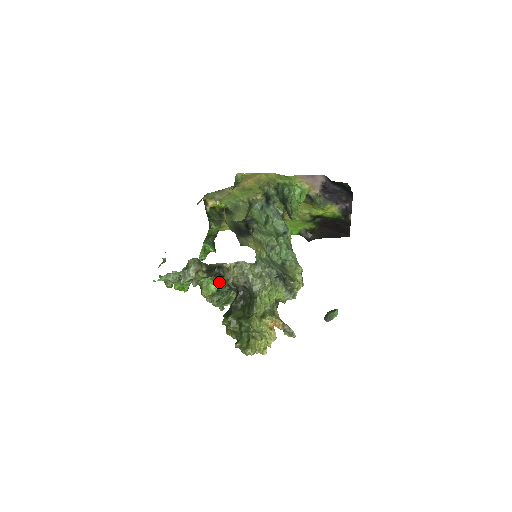
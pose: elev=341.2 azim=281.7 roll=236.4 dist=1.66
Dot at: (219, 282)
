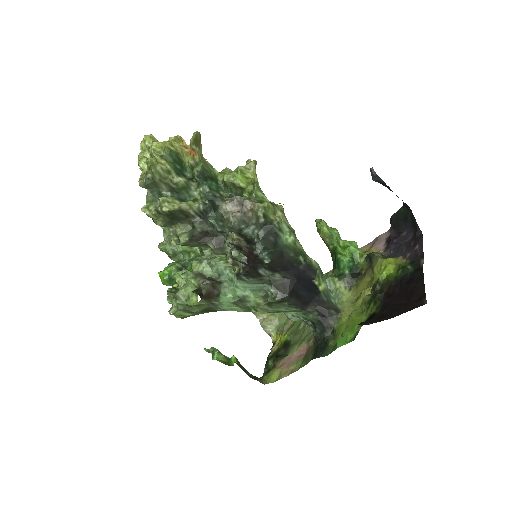
Dot at: occluded
